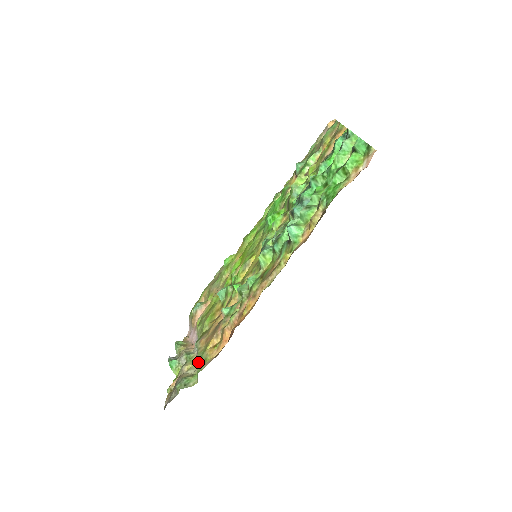
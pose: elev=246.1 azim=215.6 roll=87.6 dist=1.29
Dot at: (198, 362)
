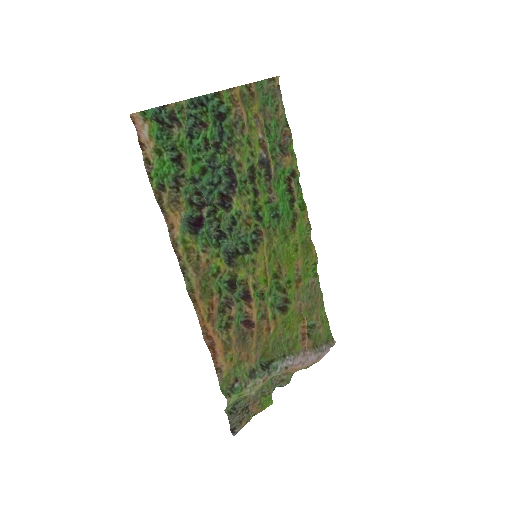
Dot at: (246, 381)
